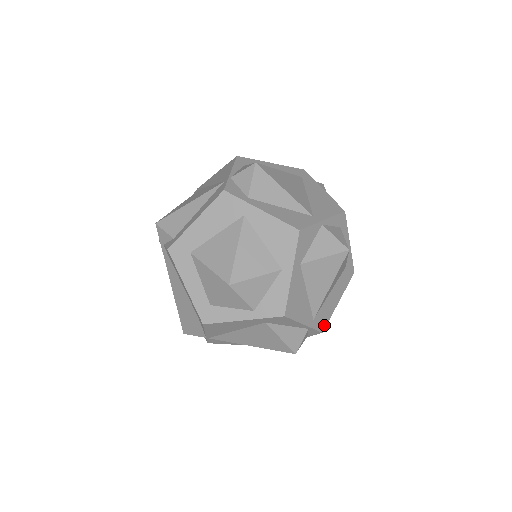
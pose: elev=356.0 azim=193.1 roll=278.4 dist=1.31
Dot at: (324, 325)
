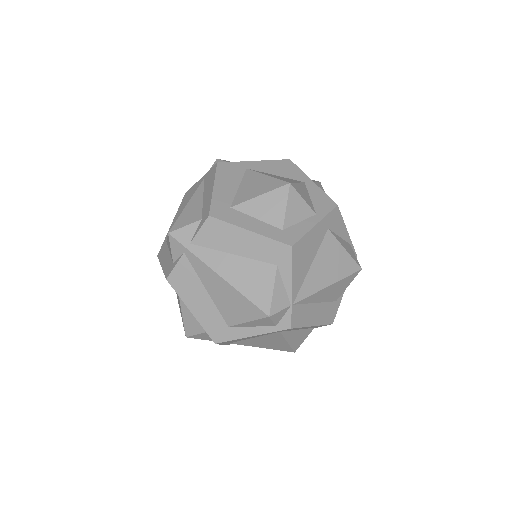
Dot at: occluded
